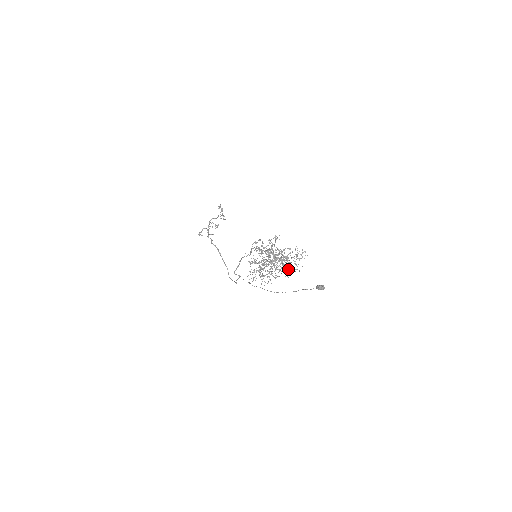
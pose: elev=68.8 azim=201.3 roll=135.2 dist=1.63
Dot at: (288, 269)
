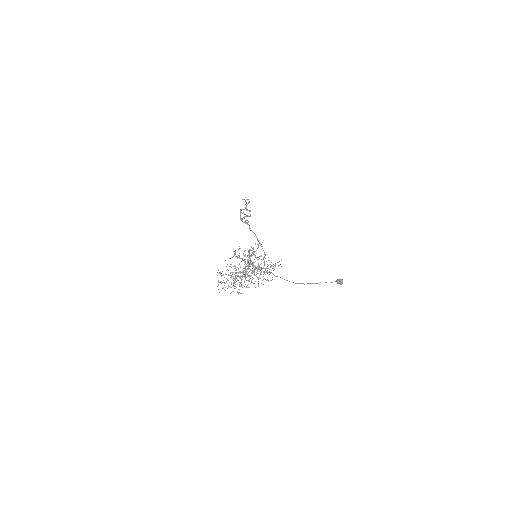
Dot at: occluded
